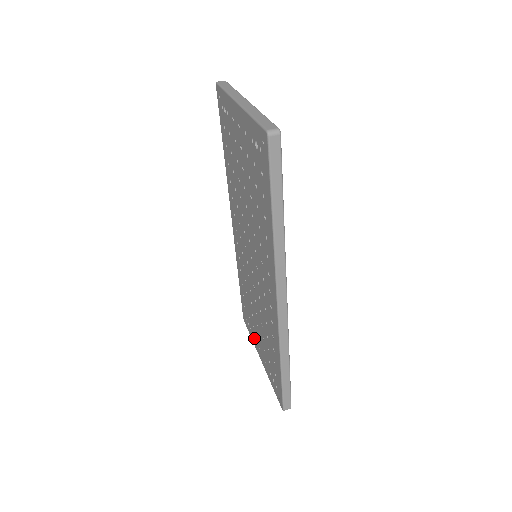
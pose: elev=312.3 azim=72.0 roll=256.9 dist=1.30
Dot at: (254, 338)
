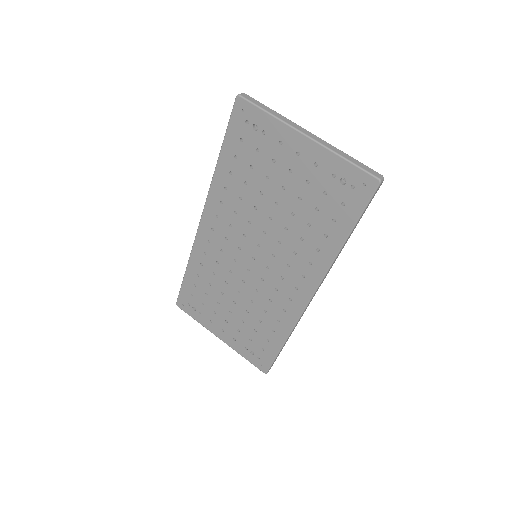
Dot at: (209, 321)
